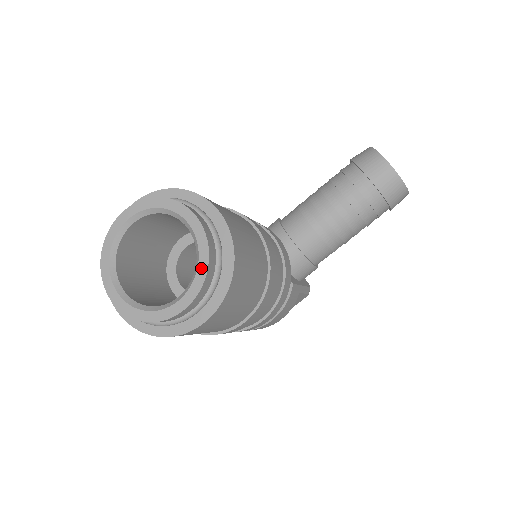
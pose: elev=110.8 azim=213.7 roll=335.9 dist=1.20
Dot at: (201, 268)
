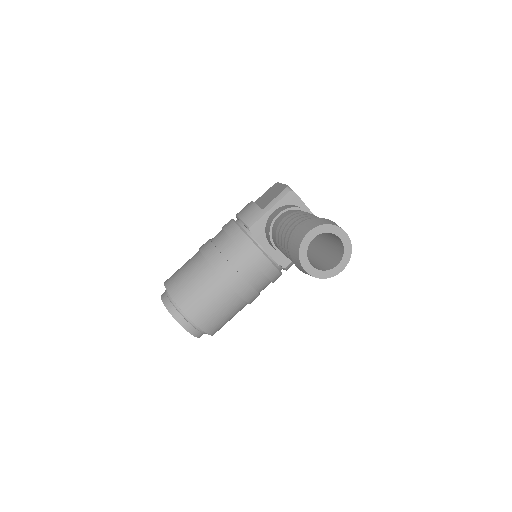
Dot at: occluded
